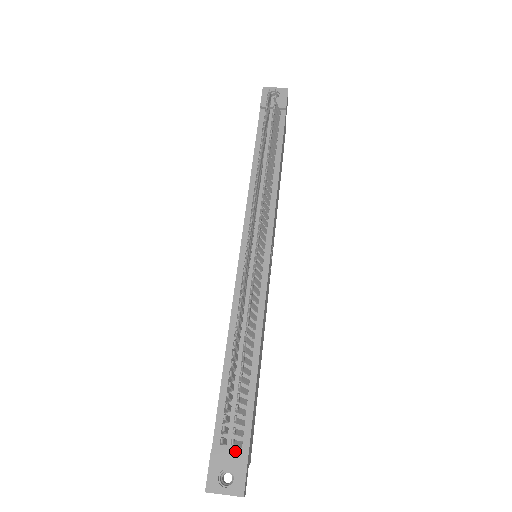
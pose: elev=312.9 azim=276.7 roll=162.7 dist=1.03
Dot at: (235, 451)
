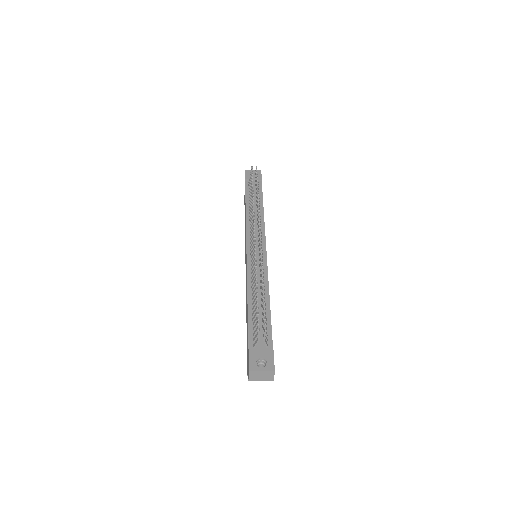
Dot at: (264, 350)
